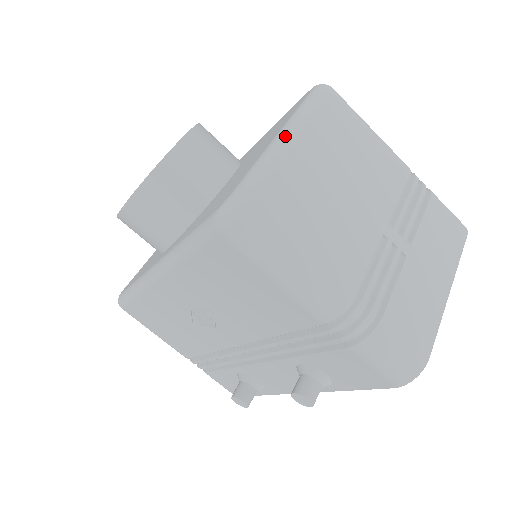
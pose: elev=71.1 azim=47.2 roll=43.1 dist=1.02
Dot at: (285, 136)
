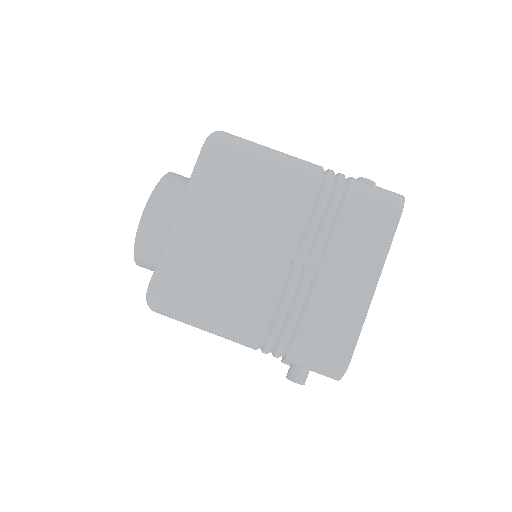
Dot at: (178, 216)
